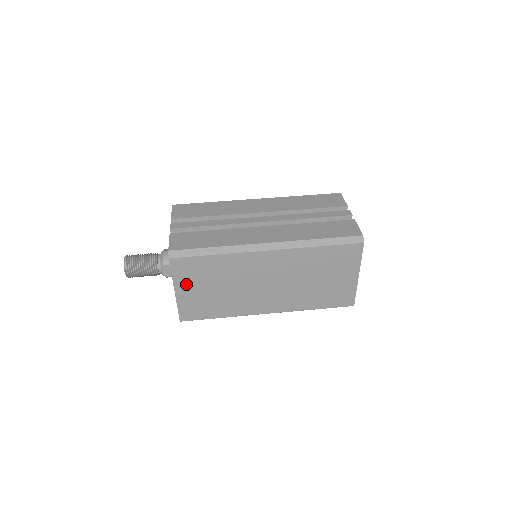
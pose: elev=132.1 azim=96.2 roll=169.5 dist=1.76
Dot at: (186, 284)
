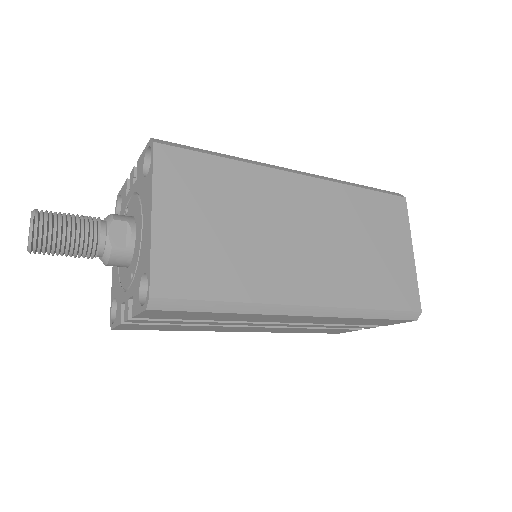
Dot at: (175, 204)
